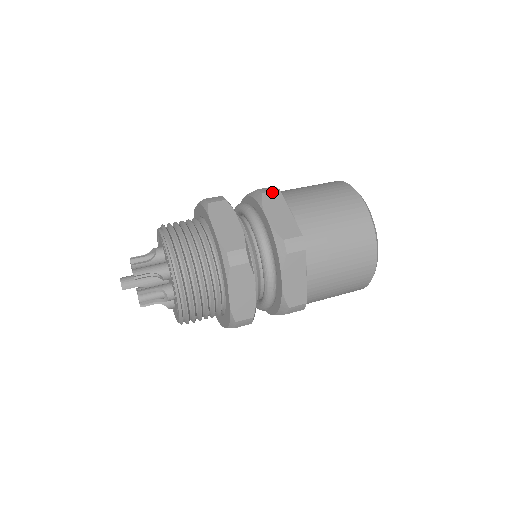
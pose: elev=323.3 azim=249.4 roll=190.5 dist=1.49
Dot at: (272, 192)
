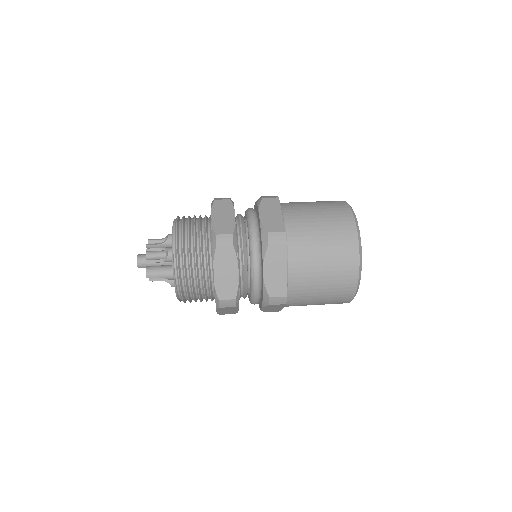
Dot at: (278, 245)
